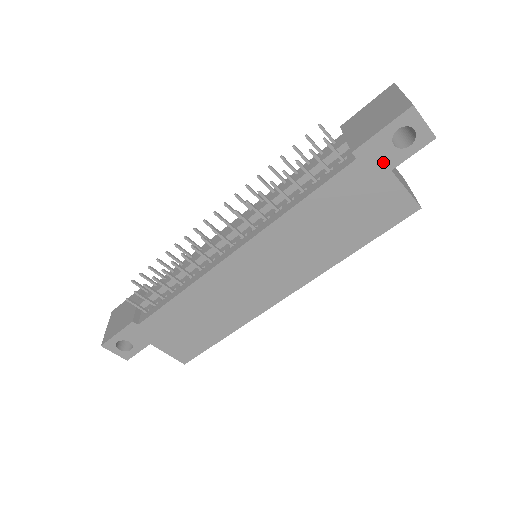
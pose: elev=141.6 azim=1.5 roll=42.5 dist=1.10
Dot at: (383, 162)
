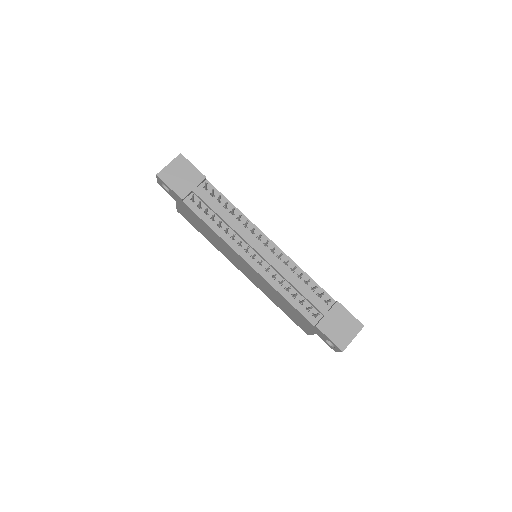
Dot at: (318, 333)
